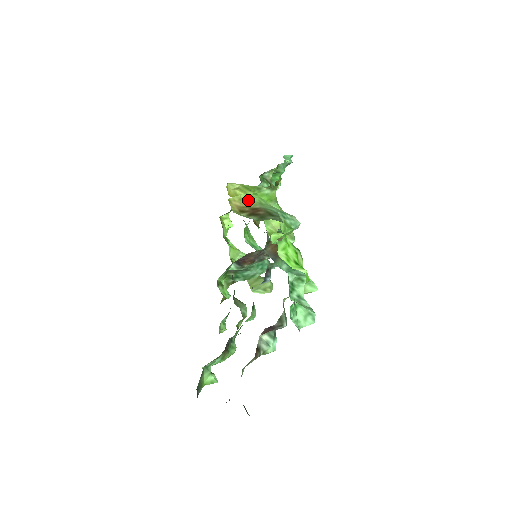
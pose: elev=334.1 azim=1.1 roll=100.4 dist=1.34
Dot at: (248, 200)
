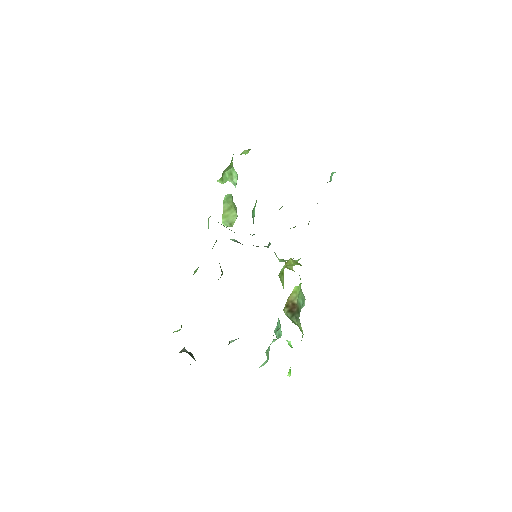
Dot at: (295, 293)
